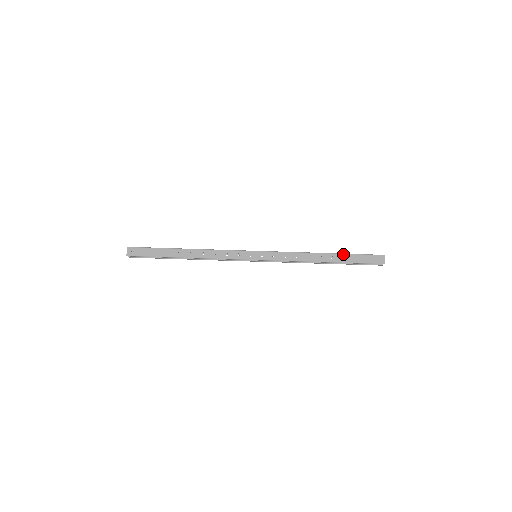
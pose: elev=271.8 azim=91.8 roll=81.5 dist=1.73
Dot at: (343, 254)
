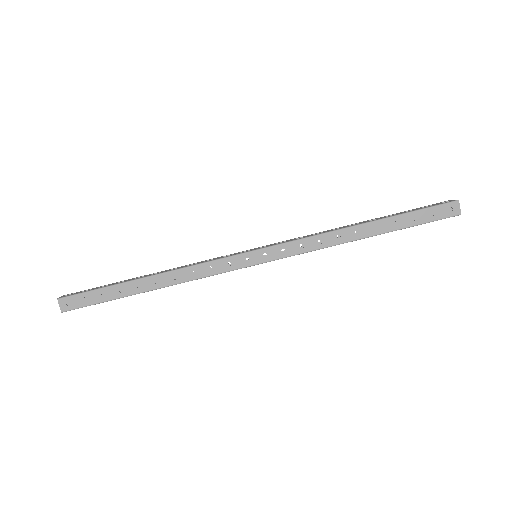
Dot at: (391, 217)
